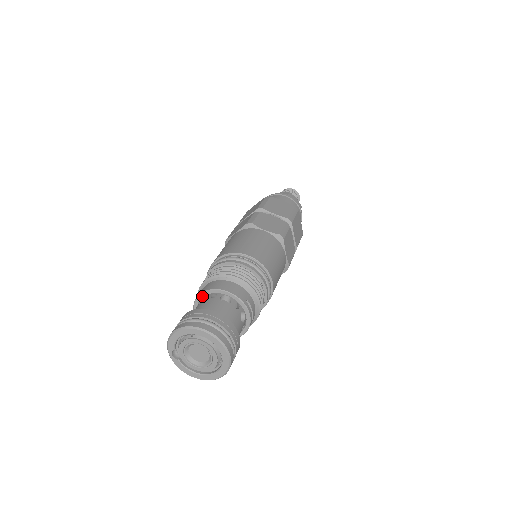
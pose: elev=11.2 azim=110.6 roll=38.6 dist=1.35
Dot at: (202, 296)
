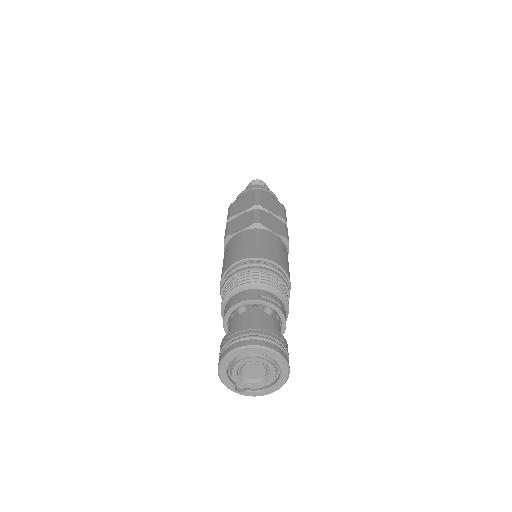
Dot at: (226, 325)
